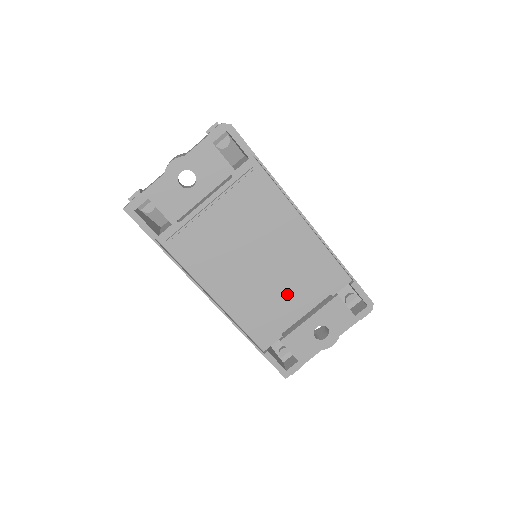
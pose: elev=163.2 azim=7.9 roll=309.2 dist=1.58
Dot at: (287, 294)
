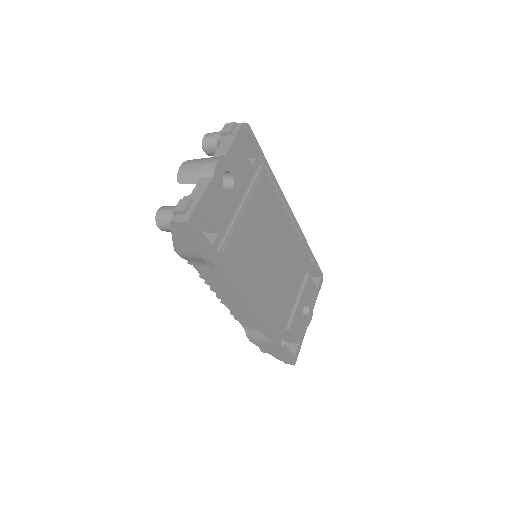
Dot at: (289, 282)
